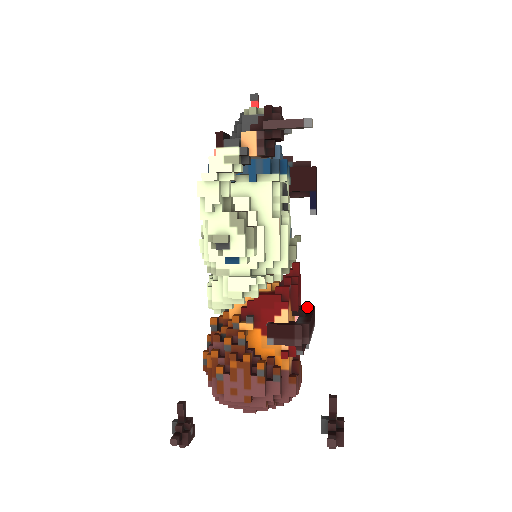
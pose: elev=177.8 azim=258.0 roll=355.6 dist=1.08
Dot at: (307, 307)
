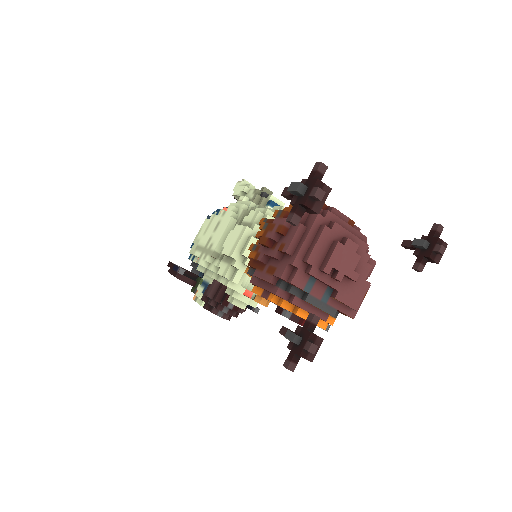
Dot at: occluded
